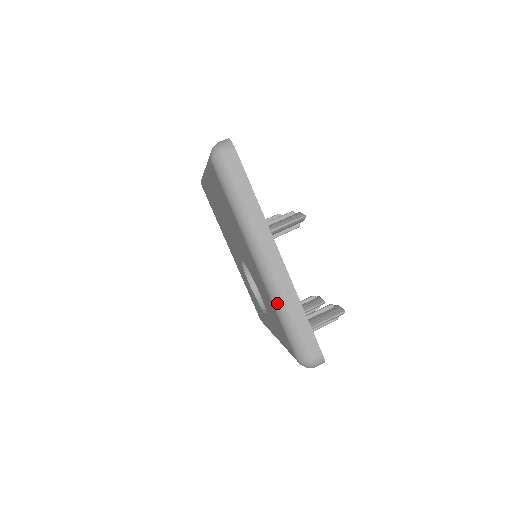
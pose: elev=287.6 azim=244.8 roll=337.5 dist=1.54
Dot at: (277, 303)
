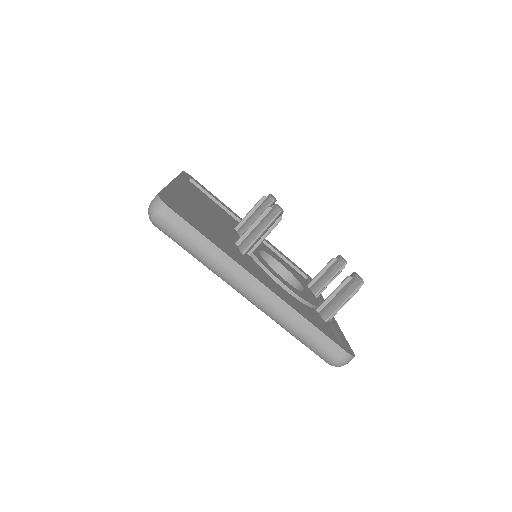
Dot at: (283, 326)
